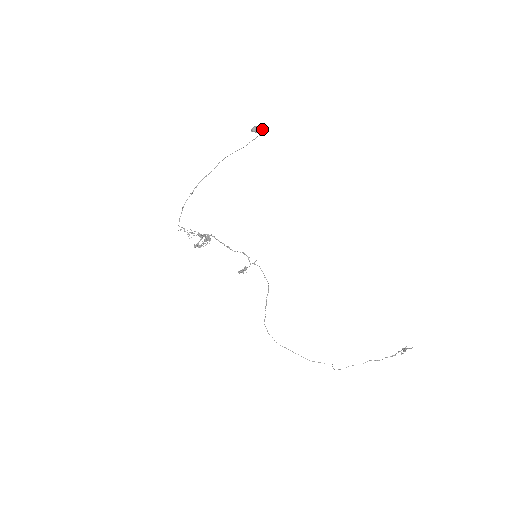
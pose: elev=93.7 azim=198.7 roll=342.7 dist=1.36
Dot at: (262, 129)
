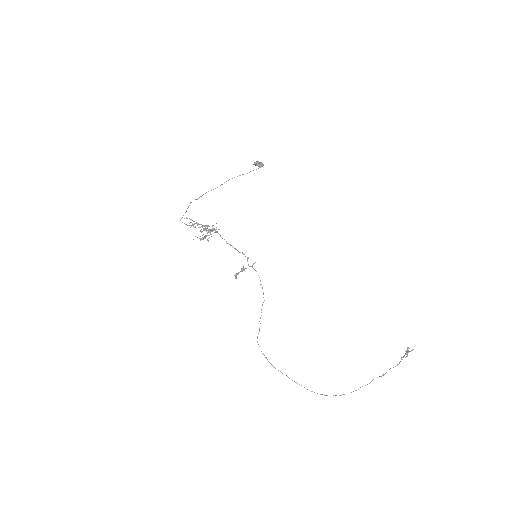
Dot at: occluded
